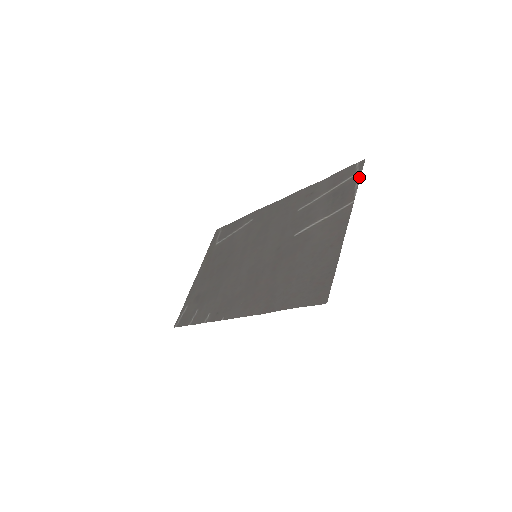
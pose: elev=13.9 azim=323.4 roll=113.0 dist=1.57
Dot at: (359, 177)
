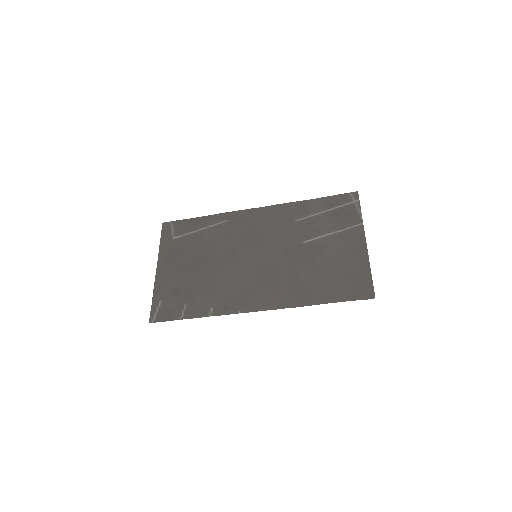
Dot at: (359, 205)
